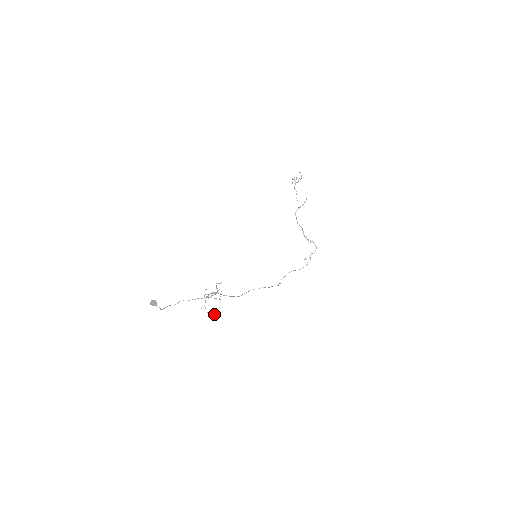
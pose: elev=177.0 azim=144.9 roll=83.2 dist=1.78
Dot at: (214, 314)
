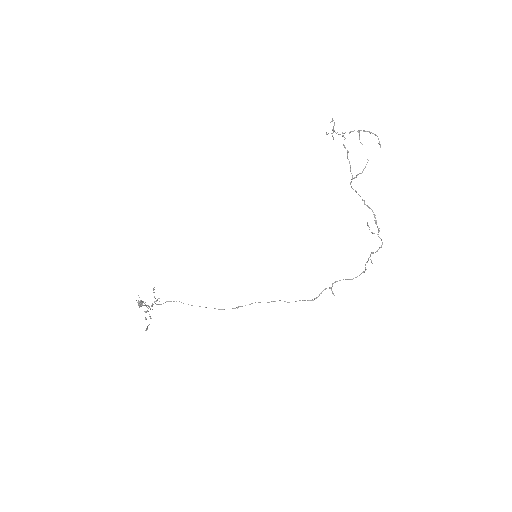
Dot at: occluded
